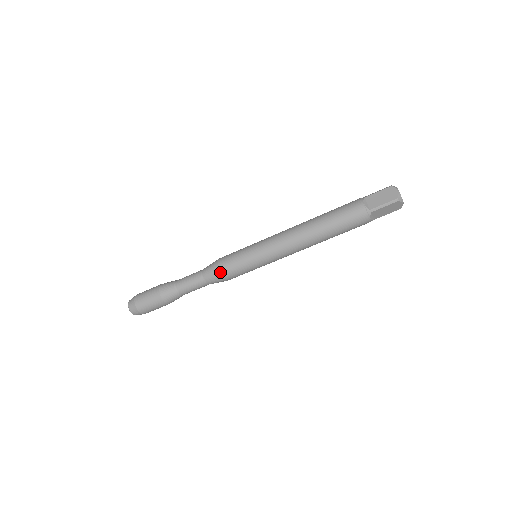
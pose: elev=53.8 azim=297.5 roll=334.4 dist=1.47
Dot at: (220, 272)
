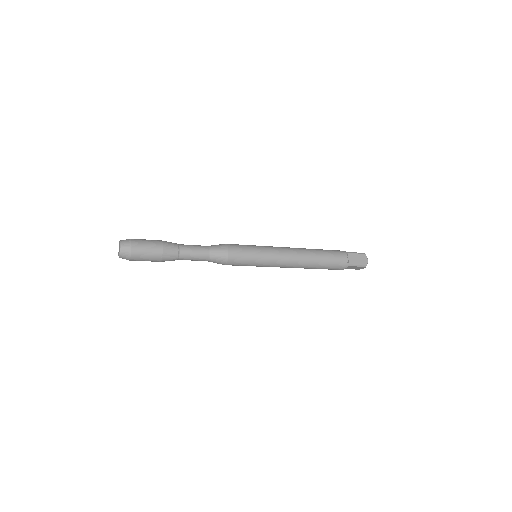
Dot at: (228, 258)
